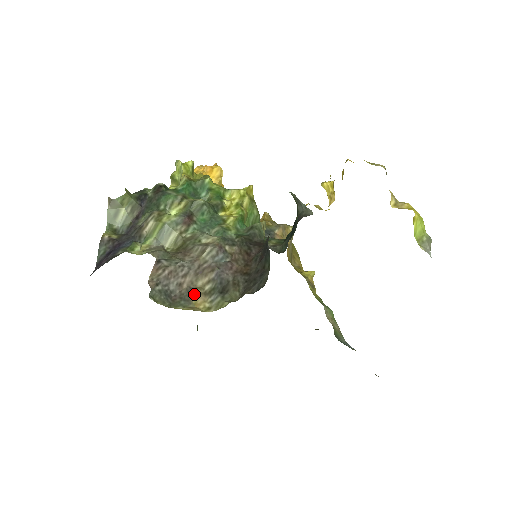
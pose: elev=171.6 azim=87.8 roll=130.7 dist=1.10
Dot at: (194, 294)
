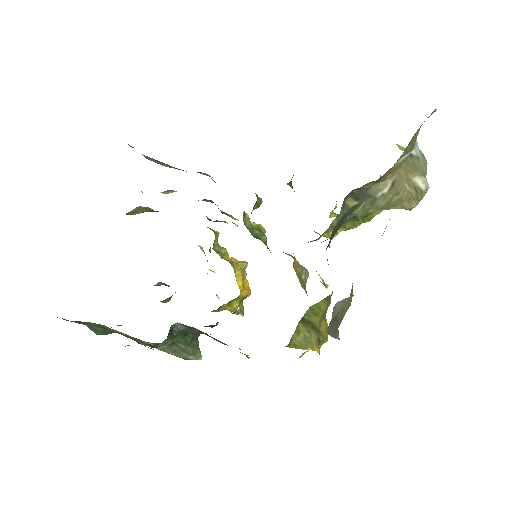
Dot at: occluded
